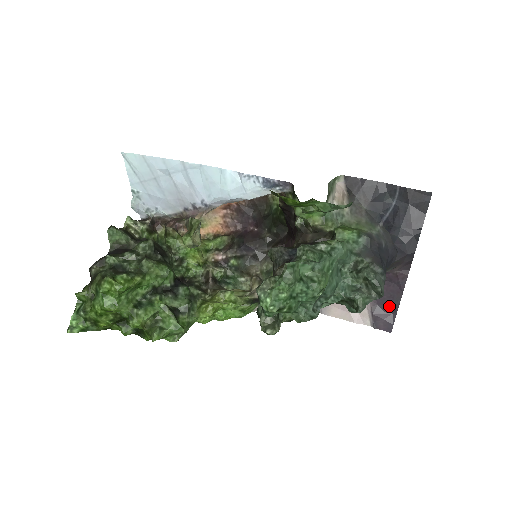
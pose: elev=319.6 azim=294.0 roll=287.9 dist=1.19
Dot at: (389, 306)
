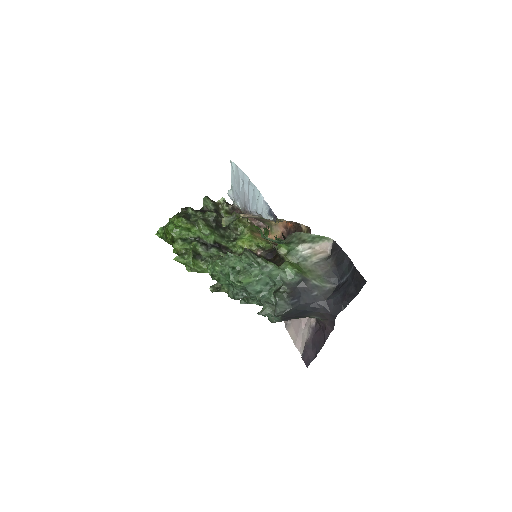
Dot at: (316, 348)
